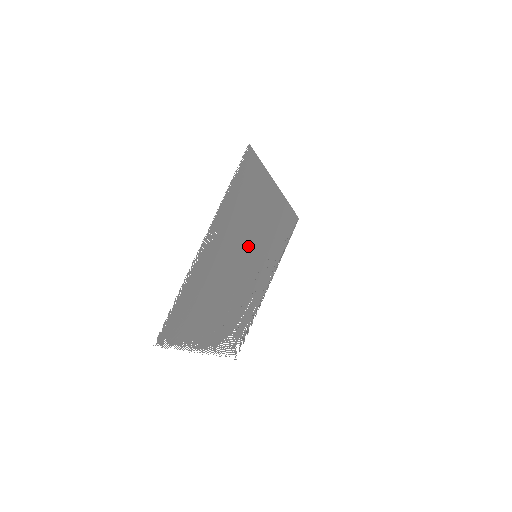
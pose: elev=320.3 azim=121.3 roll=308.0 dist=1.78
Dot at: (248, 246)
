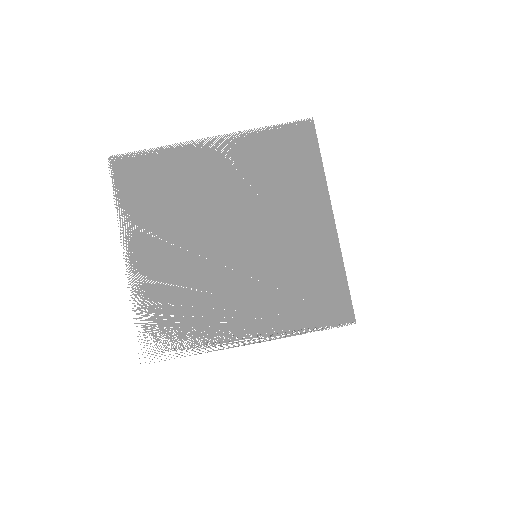
Dot at: (253, 225)
